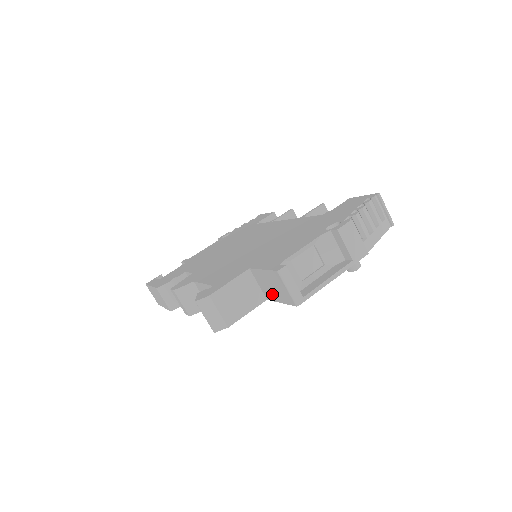
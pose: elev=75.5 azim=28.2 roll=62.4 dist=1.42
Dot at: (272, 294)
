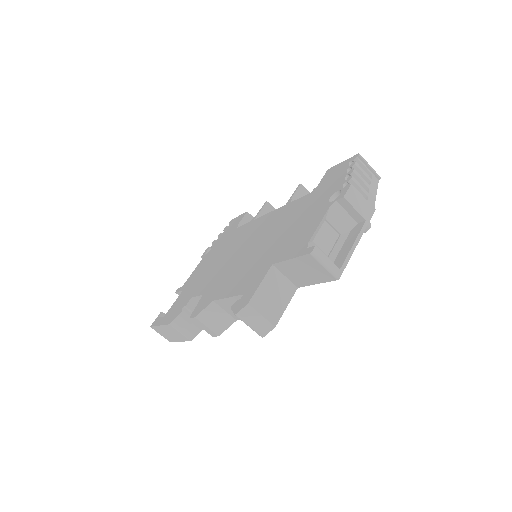
Dot at: (304, 279)
